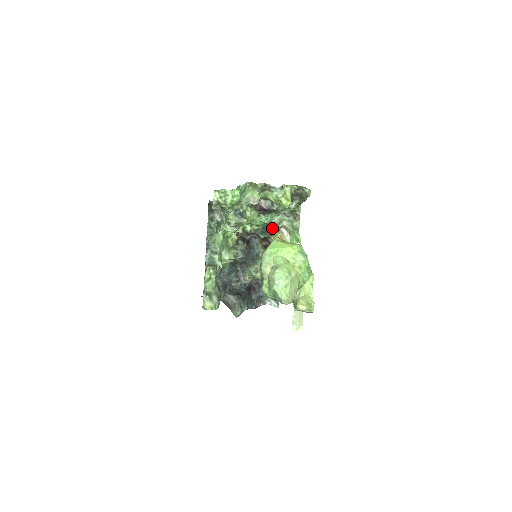
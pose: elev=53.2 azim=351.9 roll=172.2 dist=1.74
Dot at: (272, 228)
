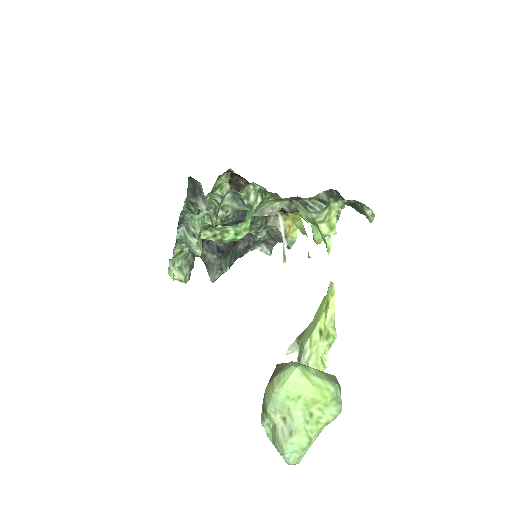
Dot at: occluded
